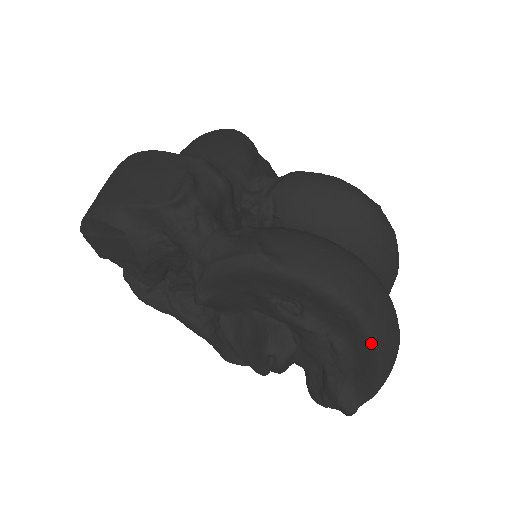
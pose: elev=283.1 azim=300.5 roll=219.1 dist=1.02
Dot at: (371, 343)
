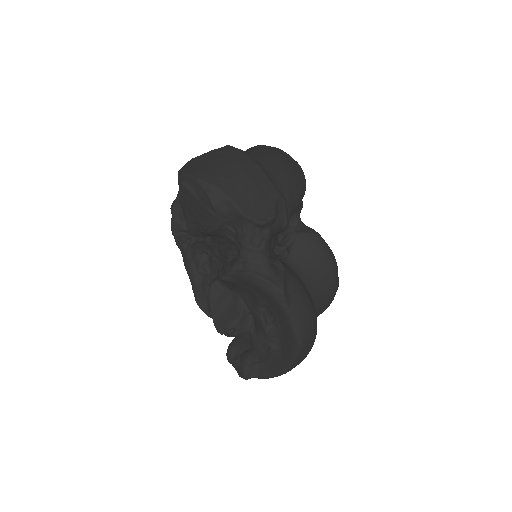
Dot at: (291, 363)
